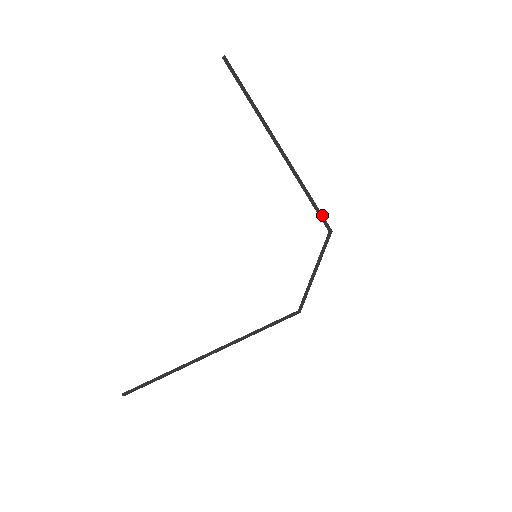
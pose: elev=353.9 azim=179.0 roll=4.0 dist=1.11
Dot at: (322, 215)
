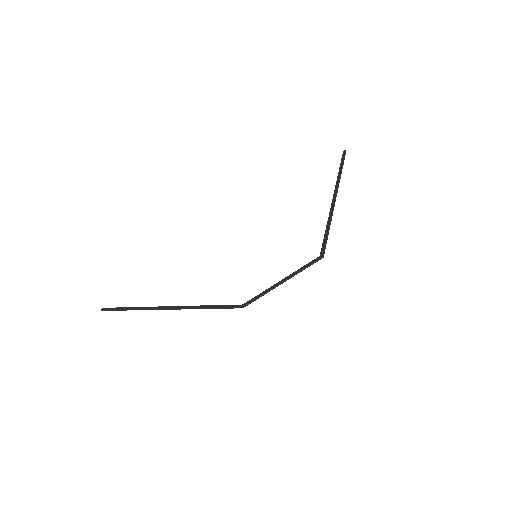
Dot at: occluded
